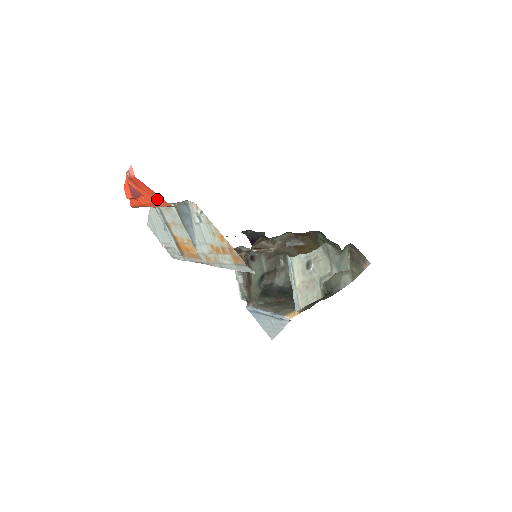
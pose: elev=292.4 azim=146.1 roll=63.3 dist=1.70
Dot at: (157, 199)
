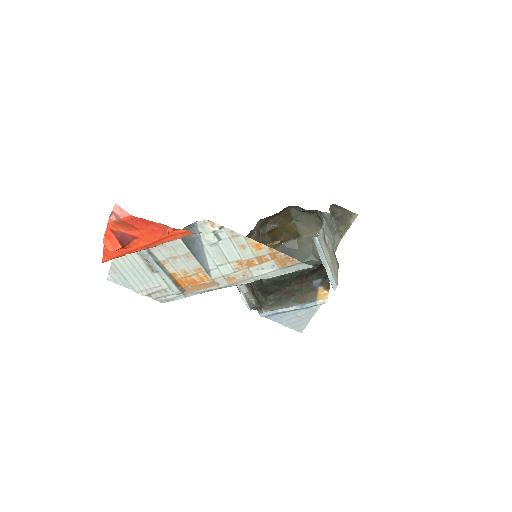
Dot at: (167, 233)
